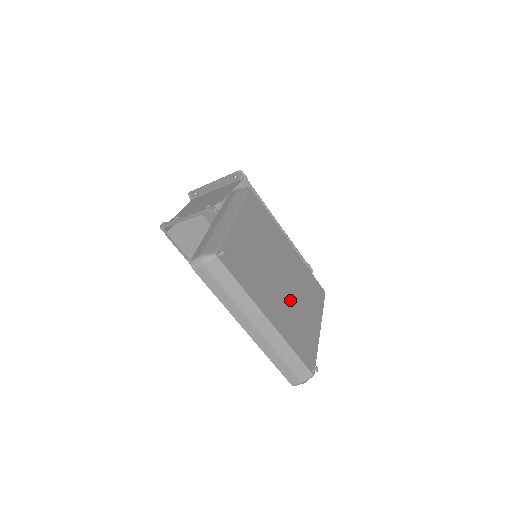
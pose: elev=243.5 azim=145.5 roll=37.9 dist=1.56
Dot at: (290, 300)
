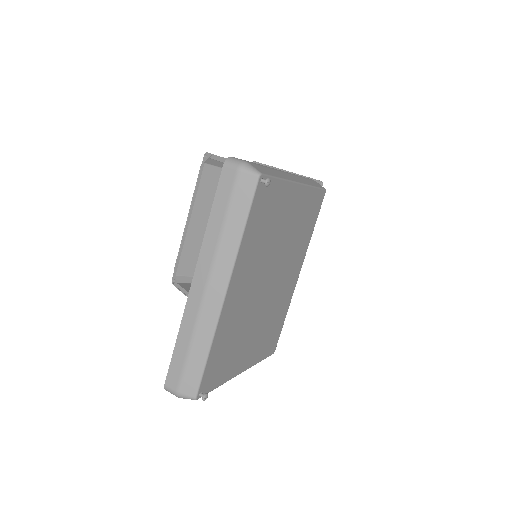
Dot at: (253, 311)
